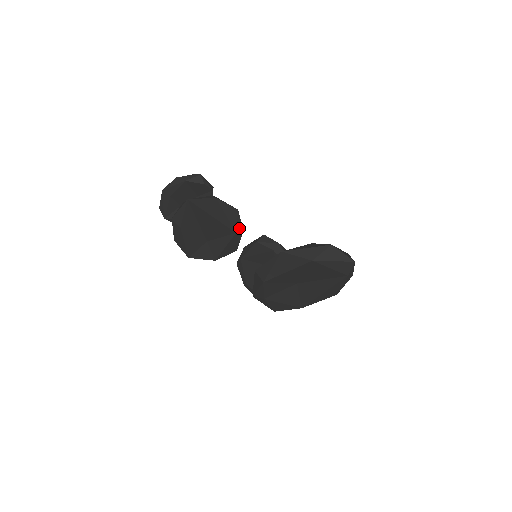
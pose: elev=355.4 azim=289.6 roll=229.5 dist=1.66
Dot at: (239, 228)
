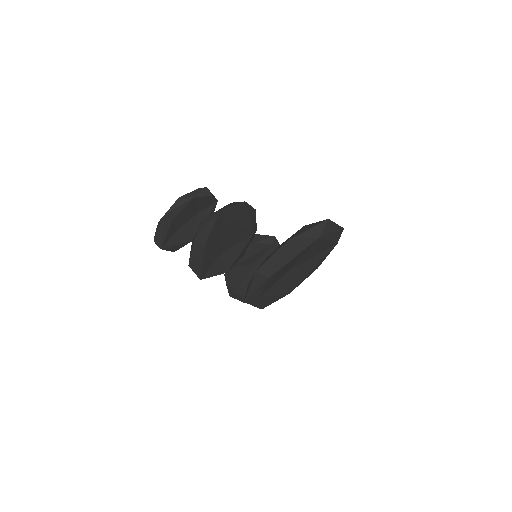
Dot at: (255, 229)
